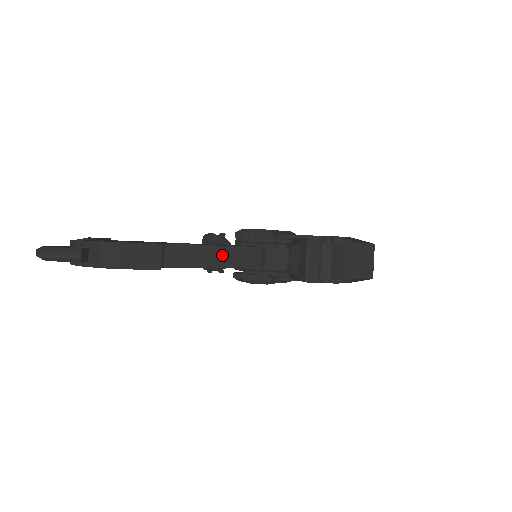
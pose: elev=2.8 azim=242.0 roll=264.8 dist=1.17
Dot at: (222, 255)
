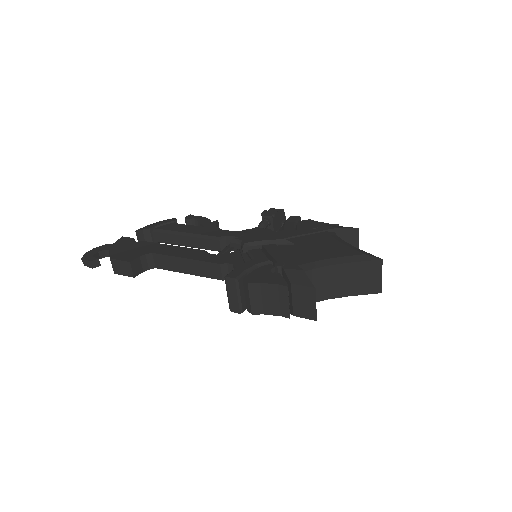
Dot at: (191, 266)
